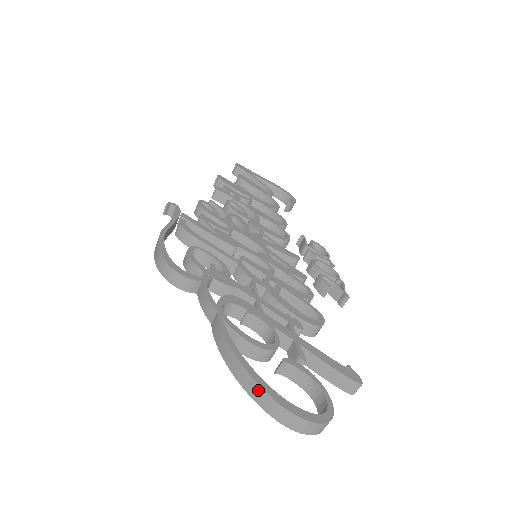
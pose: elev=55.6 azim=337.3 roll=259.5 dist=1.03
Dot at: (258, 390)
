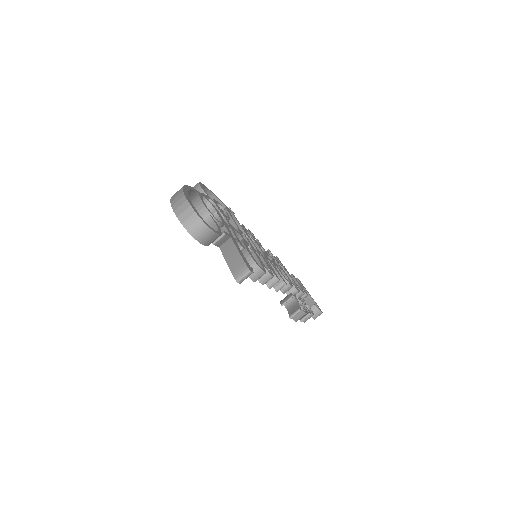
Dot at: (180, 190)
